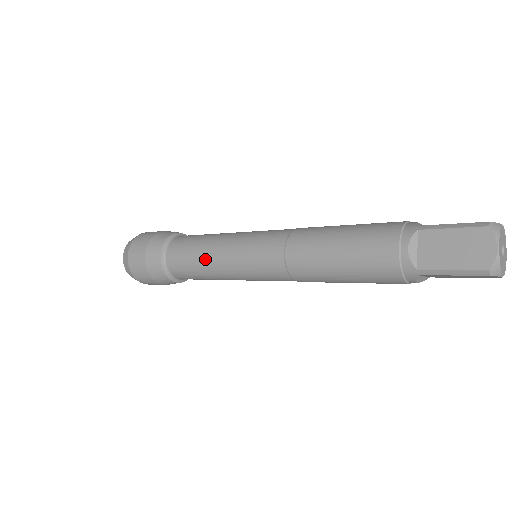
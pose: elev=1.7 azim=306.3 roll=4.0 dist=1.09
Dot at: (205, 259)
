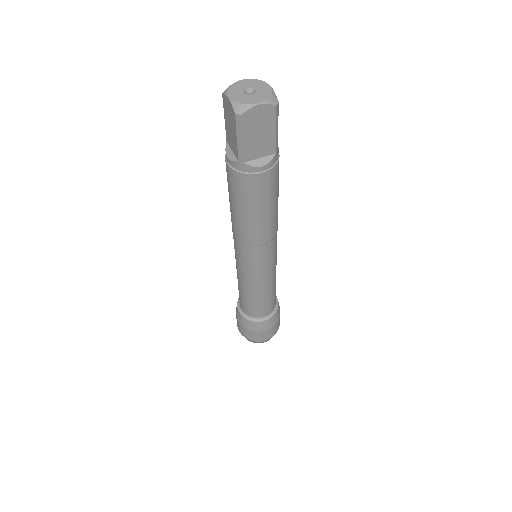
Dot at: (240, 287)
